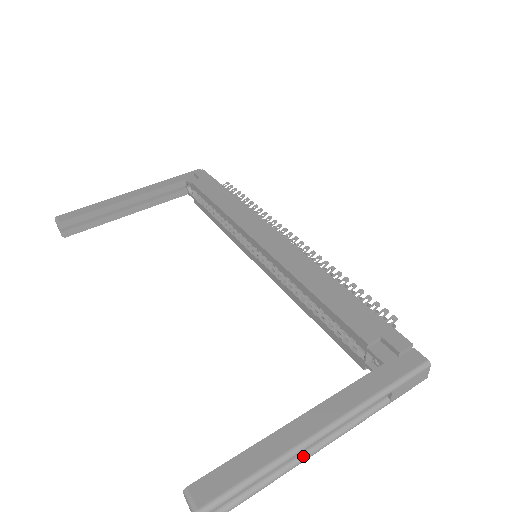
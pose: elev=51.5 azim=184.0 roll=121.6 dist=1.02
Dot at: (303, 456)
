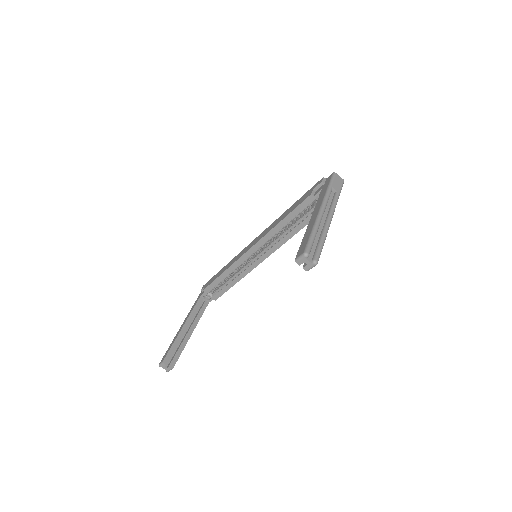
Dot at: (326, 224)
